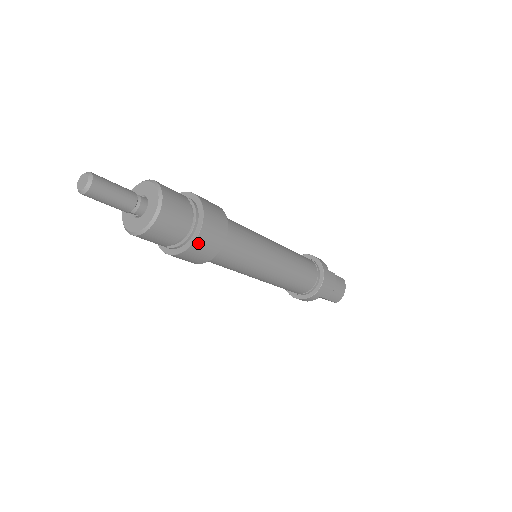
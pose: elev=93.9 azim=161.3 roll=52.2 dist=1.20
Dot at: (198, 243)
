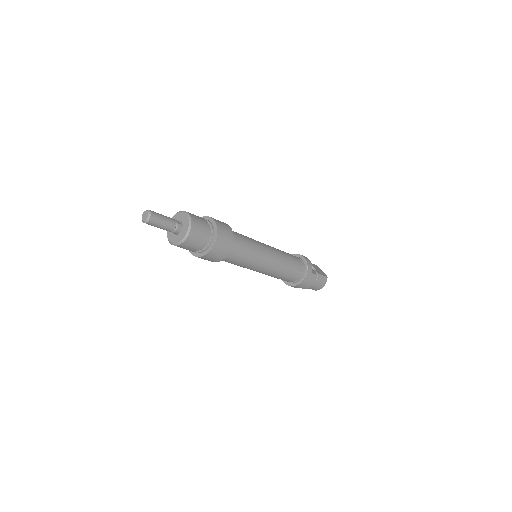
Dot at: (207, 256)
